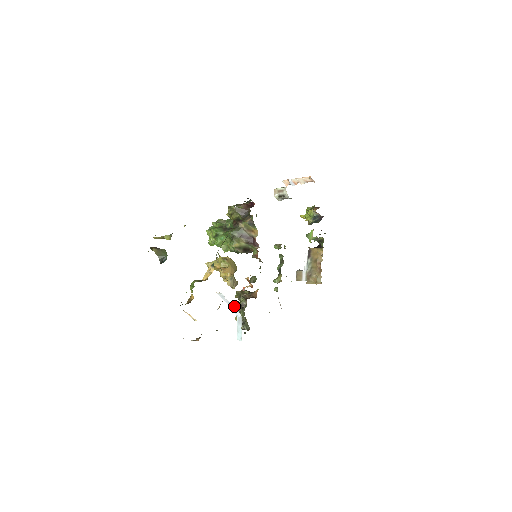
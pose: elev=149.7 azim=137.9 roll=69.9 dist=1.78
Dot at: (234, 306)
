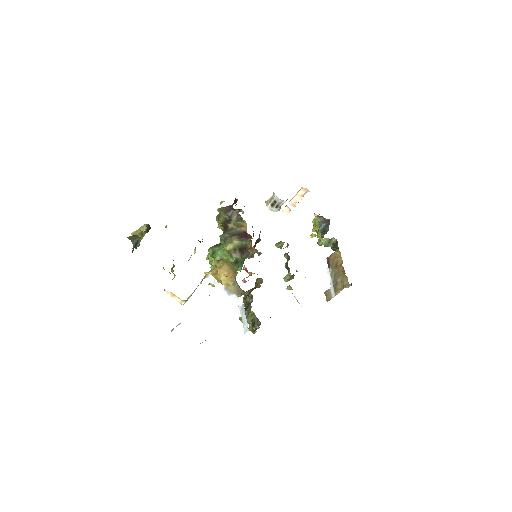
Dot at: occluded
